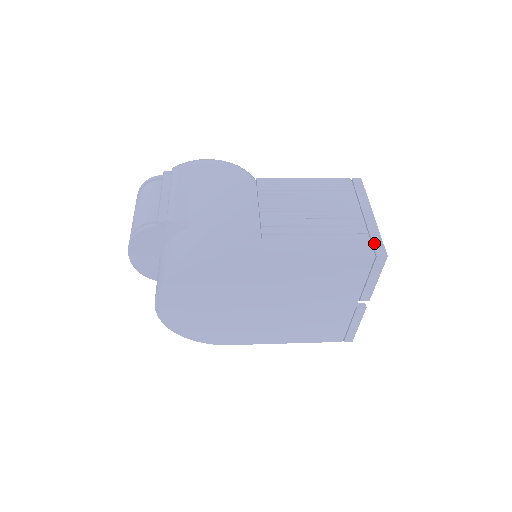
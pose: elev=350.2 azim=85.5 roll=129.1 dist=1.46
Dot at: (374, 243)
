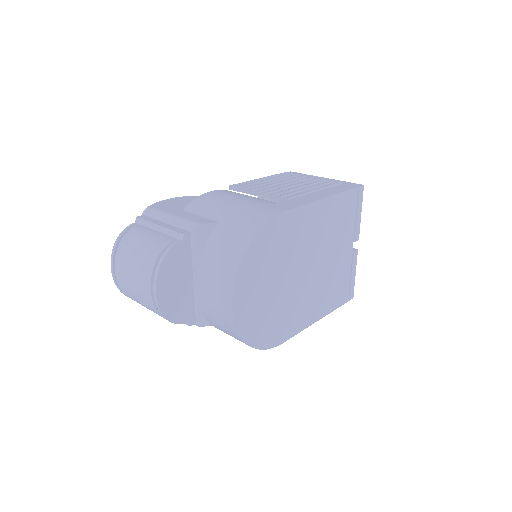
Dot at: (348, 184)
